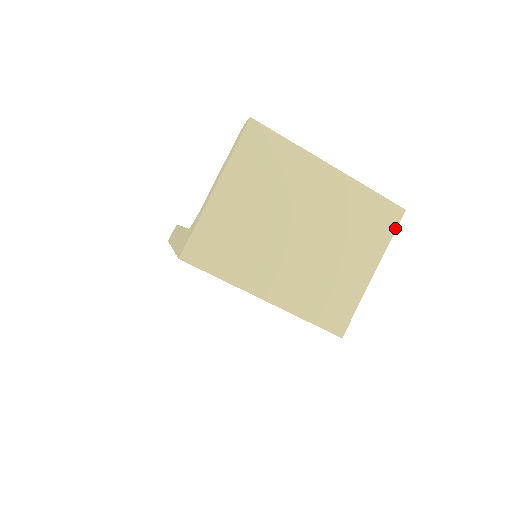
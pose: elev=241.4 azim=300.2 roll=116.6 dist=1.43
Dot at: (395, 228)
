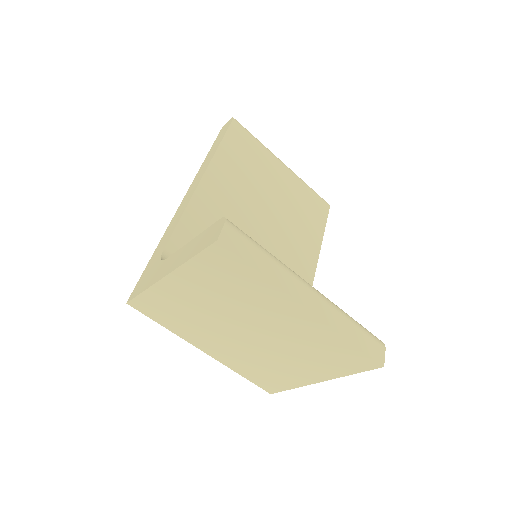
Dot at: (362, 371)
